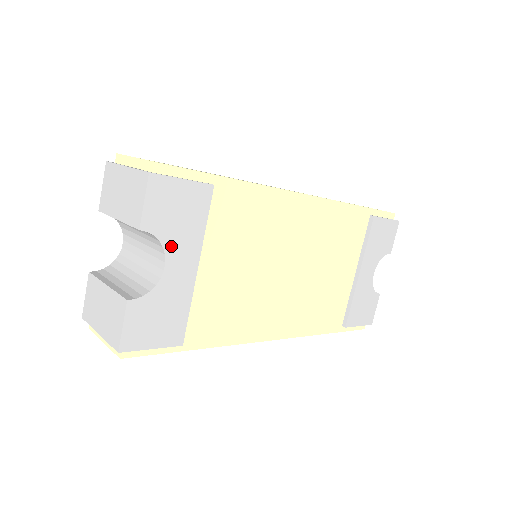
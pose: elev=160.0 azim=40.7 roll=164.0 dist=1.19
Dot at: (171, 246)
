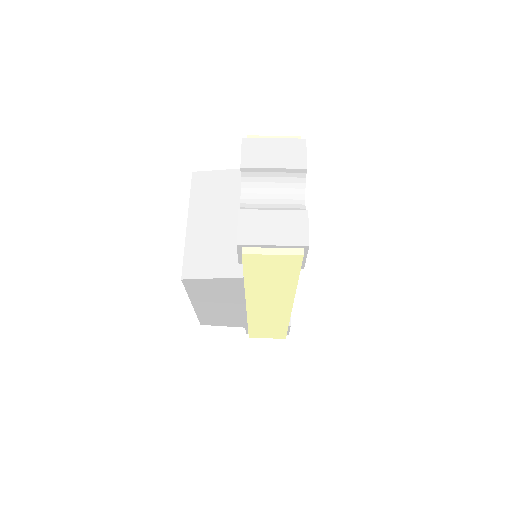
Dot at: occluded
